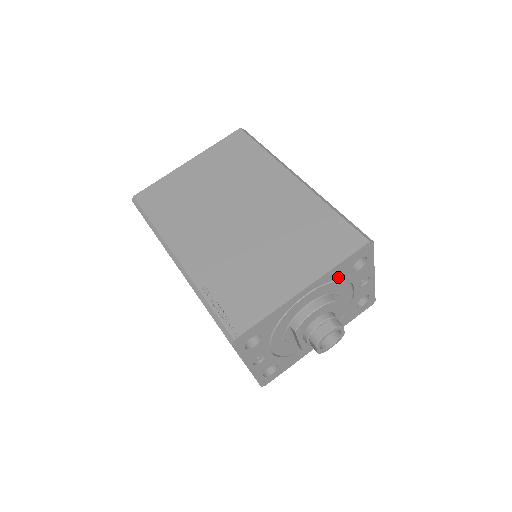
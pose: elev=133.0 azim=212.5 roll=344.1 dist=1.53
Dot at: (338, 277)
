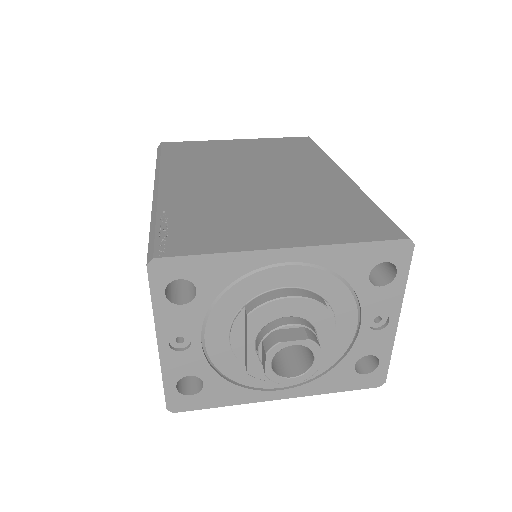
Dot at: (344, 272)
